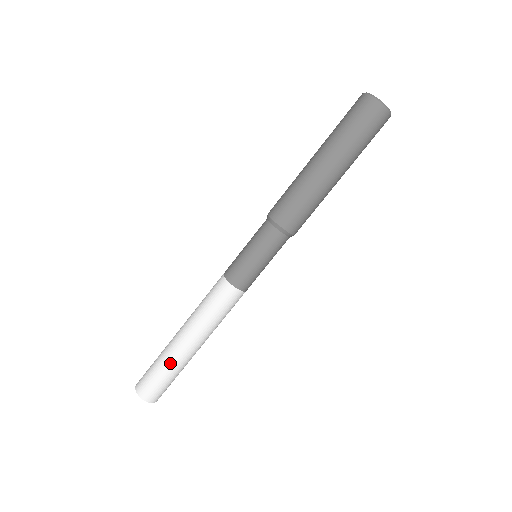
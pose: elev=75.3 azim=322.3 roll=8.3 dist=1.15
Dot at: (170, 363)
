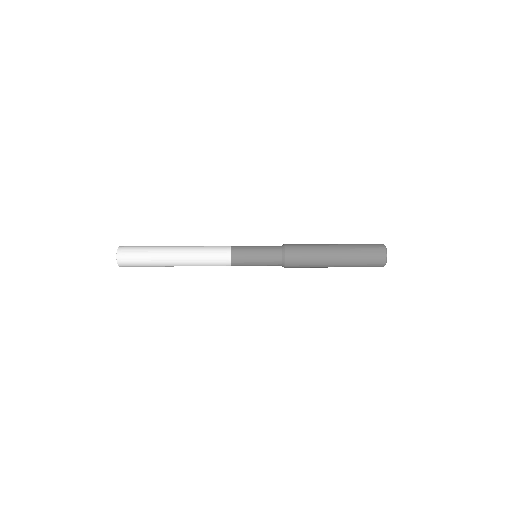
Dot at: (156, 246)
